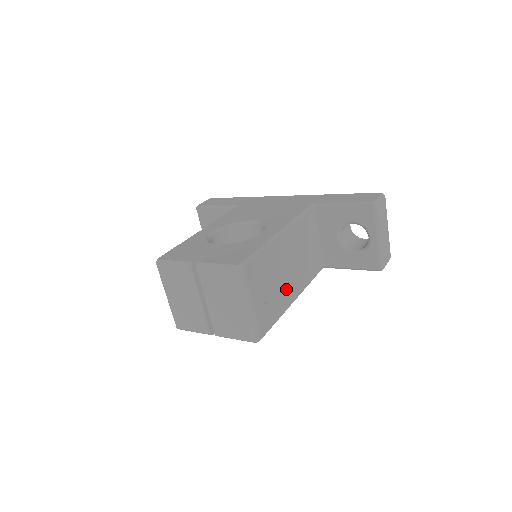
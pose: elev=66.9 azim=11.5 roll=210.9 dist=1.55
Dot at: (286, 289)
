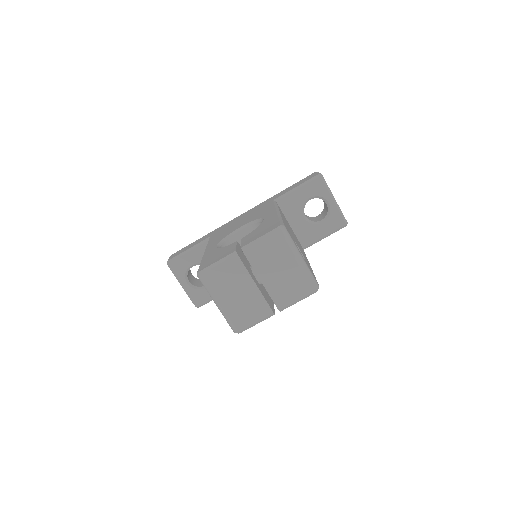
Dot at: occluded
